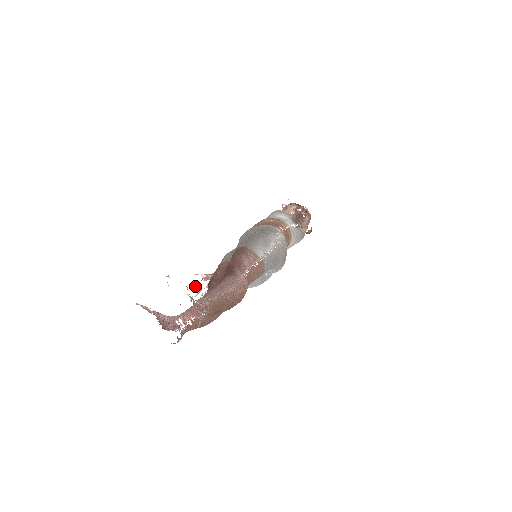
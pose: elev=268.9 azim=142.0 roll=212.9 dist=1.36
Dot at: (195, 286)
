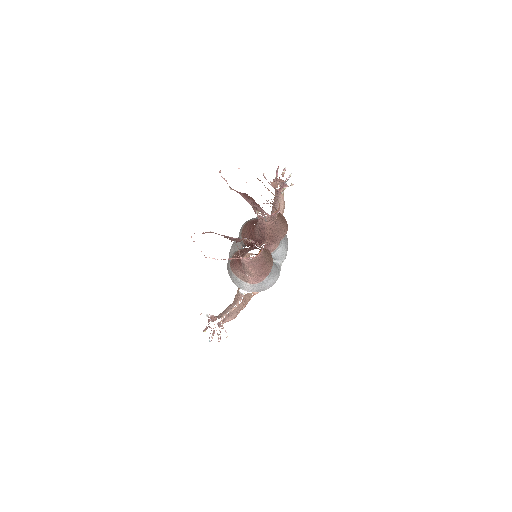
Dot at: (206, 327)
